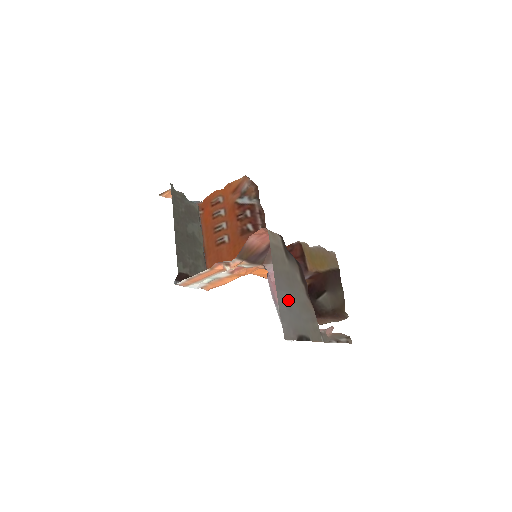
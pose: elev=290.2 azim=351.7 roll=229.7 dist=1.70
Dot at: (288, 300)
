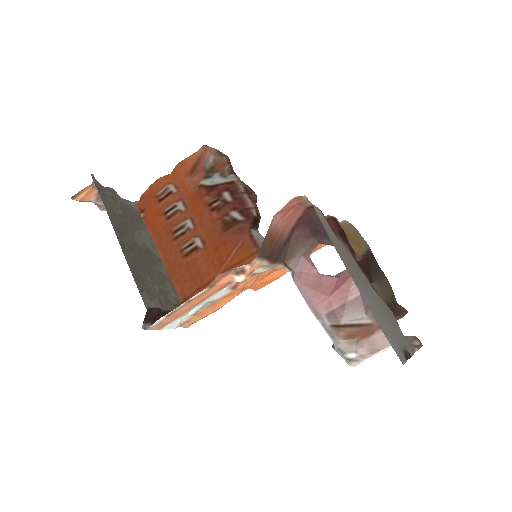
Dot at: (369, 300)
